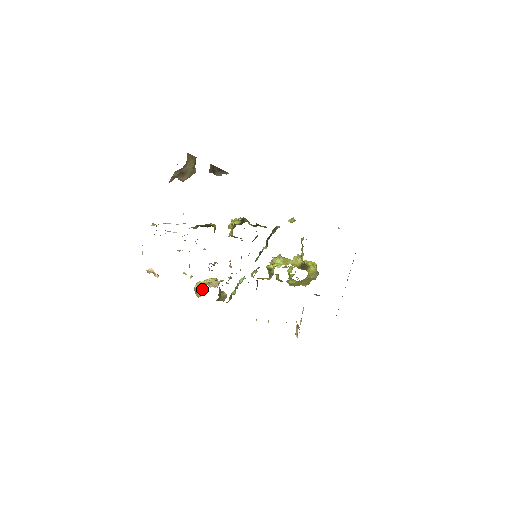
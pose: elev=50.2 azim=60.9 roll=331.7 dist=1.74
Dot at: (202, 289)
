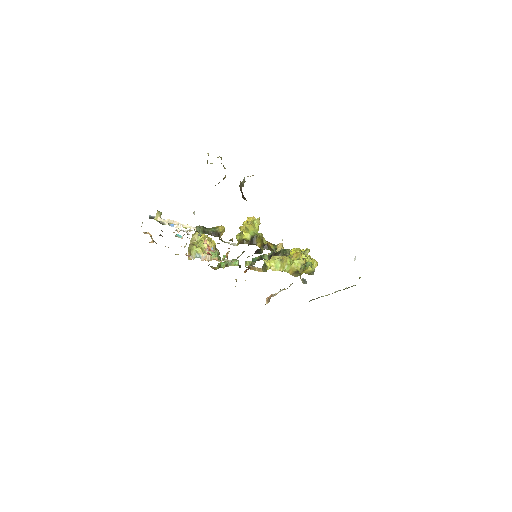
Dot at: (194, 257)
